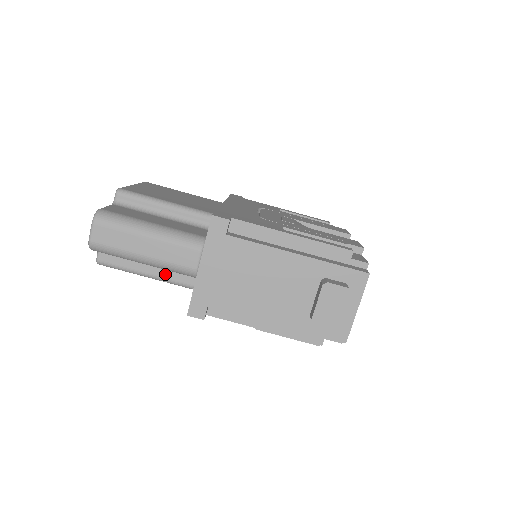
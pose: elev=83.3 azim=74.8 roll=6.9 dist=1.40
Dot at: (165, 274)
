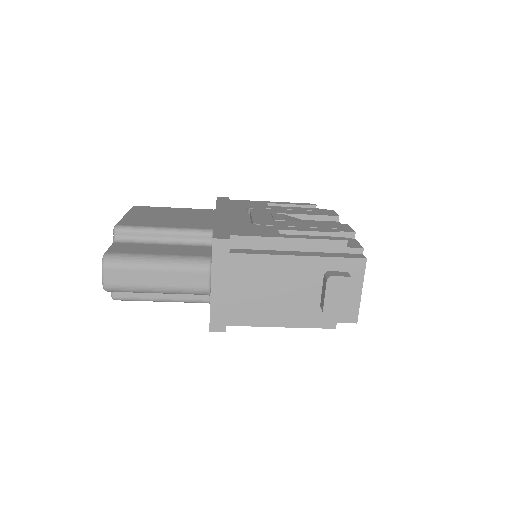
Dot at: (178, 296)
